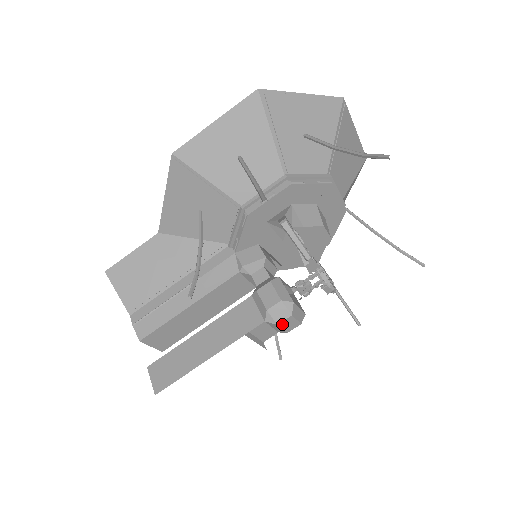
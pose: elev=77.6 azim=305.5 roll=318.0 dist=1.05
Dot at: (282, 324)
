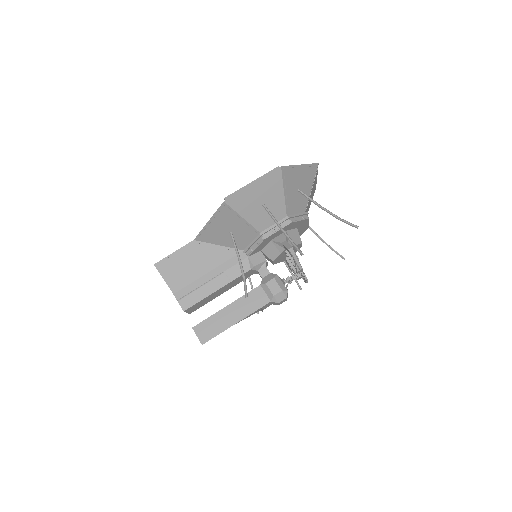
Dot at: (280, 302)
